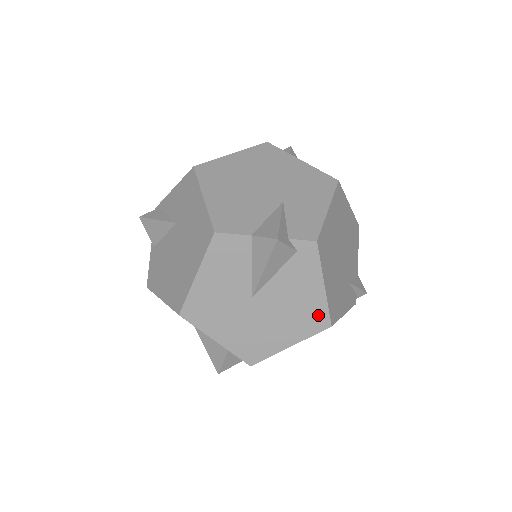
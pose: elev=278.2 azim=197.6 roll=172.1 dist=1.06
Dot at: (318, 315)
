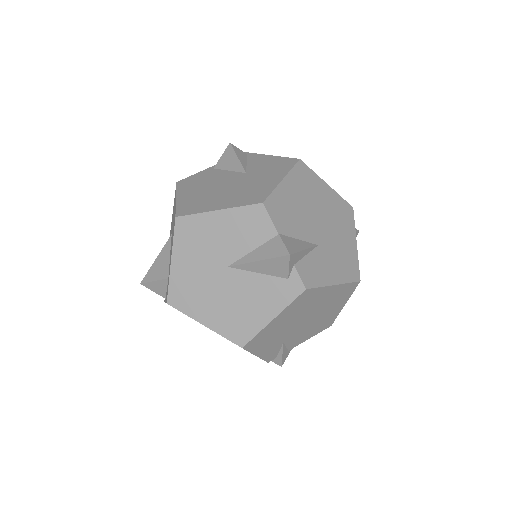
Dot at: (245, 330)
